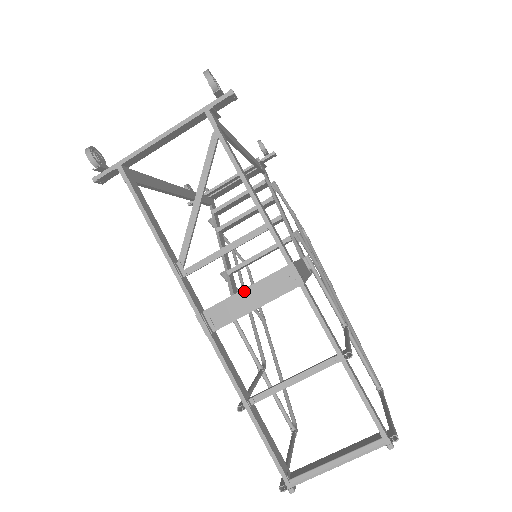
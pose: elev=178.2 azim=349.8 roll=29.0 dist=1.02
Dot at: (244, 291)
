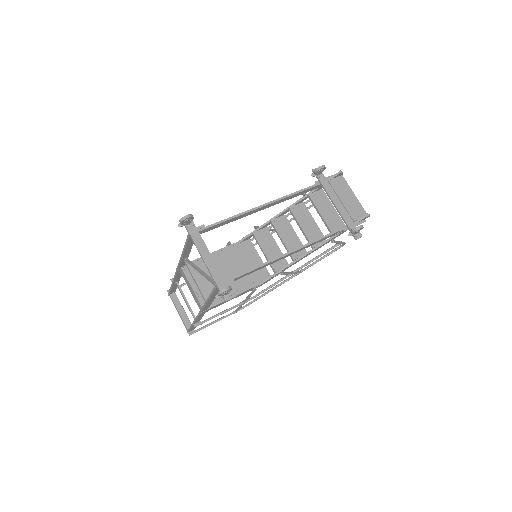
Dot at: (191, 288)
